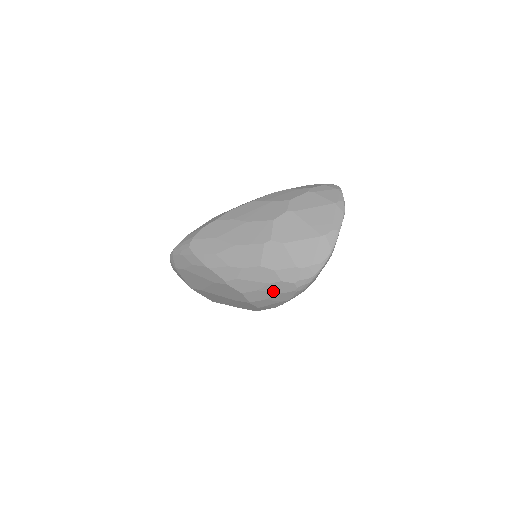
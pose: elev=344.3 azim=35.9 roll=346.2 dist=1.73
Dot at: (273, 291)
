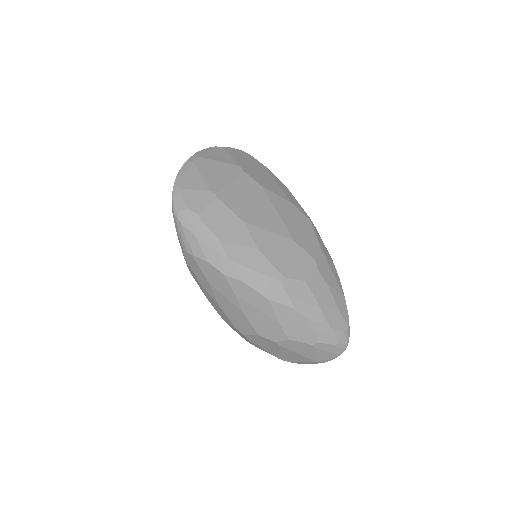
Dot at: occluded
